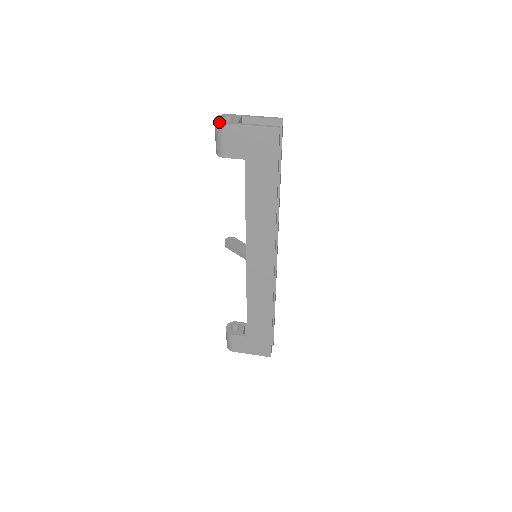
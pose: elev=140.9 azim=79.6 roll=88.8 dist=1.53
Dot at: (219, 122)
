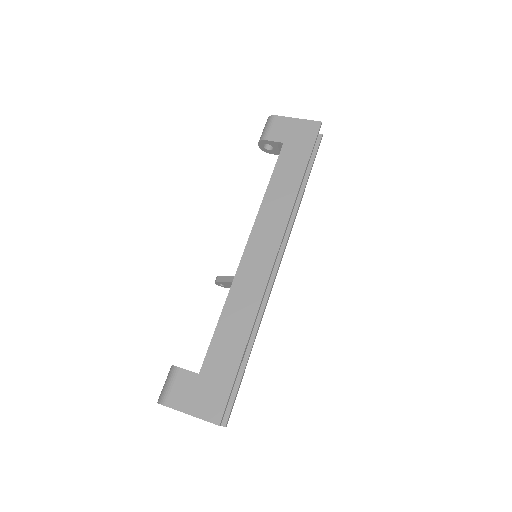
Dot at: (272, 115)
